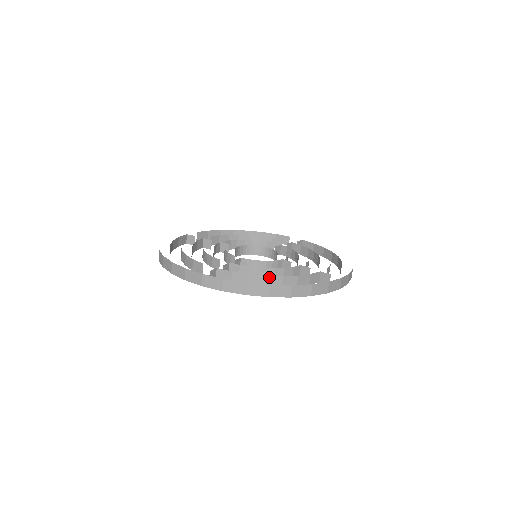
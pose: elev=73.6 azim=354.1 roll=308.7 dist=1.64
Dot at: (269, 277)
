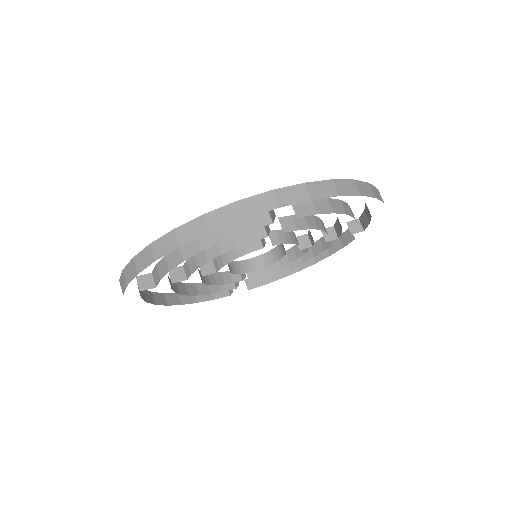
Dot at: (182, 245)
